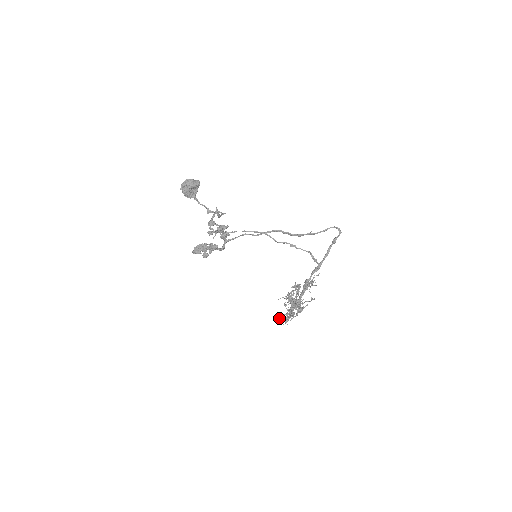
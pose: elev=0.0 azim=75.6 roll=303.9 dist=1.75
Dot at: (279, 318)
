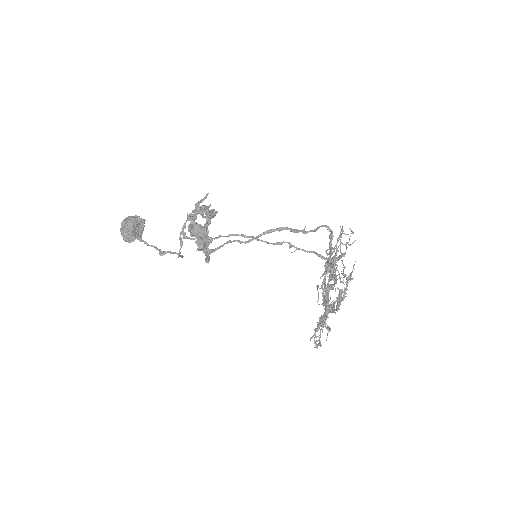
Dot at: (319, 318)
